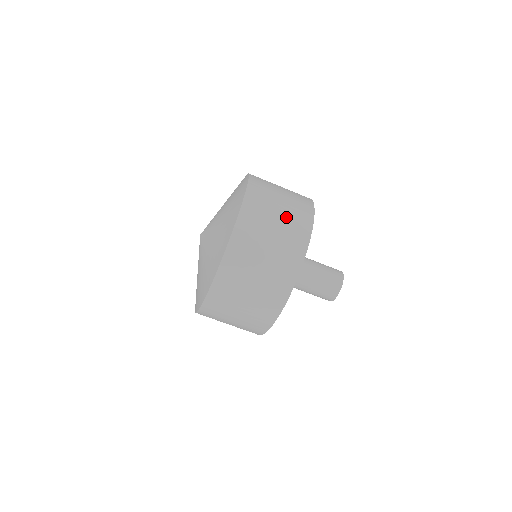
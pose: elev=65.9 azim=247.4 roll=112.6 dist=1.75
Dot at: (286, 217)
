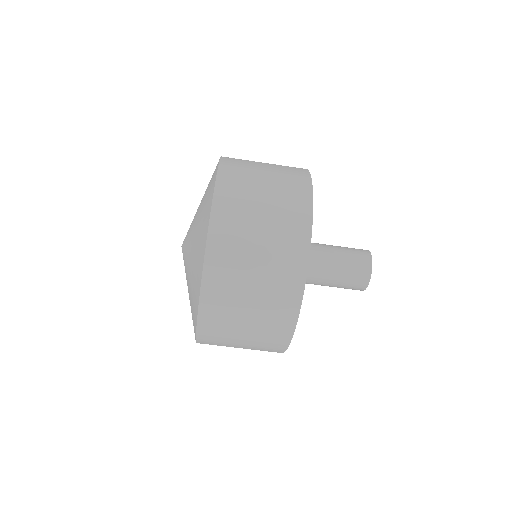
Dot at: (275, 166)
